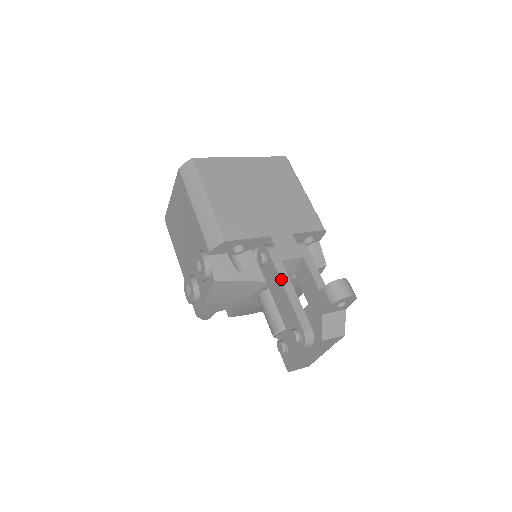
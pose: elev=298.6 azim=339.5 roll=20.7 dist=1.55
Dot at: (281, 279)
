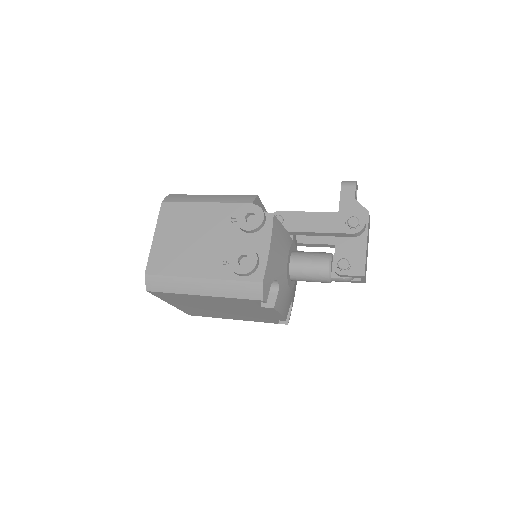
Dot at: (307, 212)
